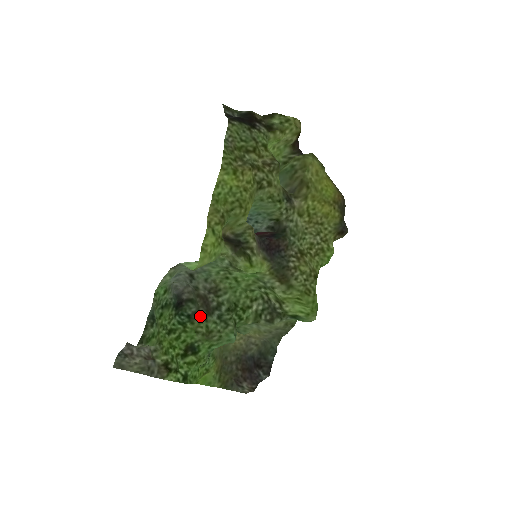
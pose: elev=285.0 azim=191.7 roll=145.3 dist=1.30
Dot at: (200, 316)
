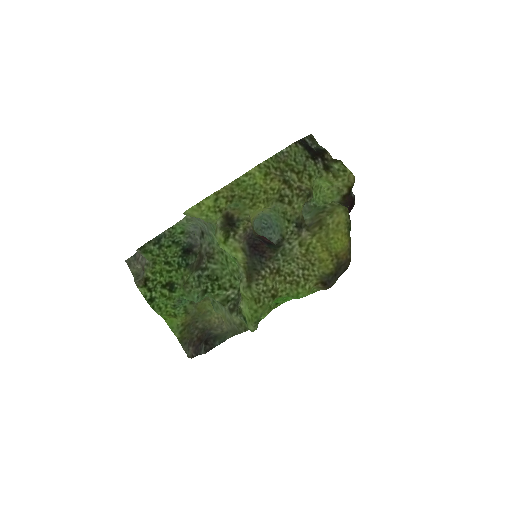
Dot at: (191, 268)
